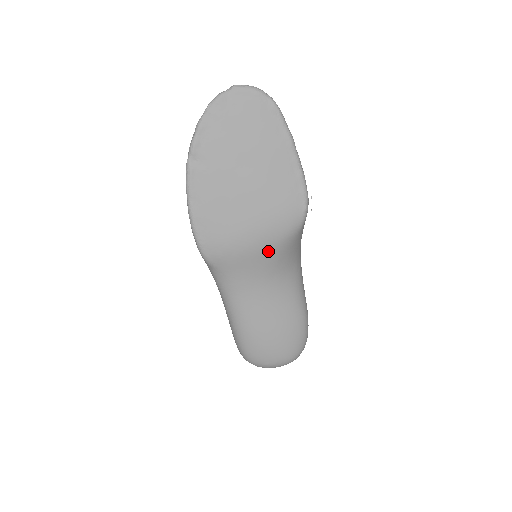
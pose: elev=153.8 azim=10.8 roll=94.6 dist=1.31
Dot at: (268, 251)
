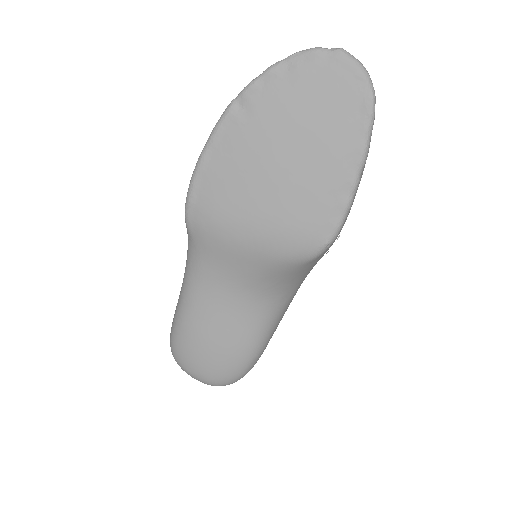
Dot at: (256, 260)
